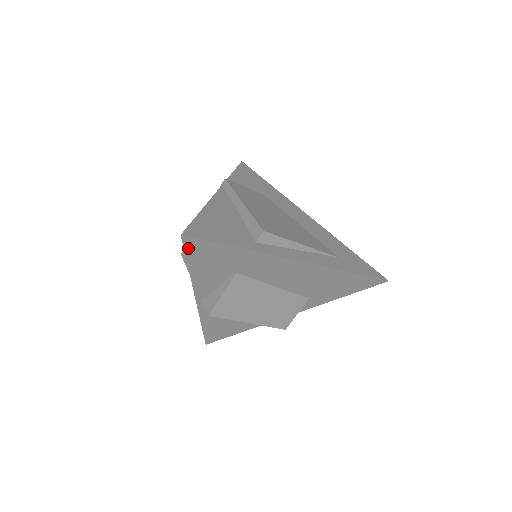
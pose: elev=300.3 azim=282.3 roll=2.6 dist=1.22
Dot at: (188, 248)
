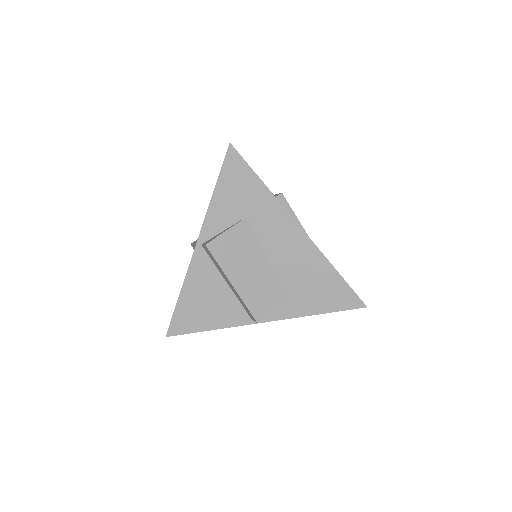
Dot at: (227, 162)
